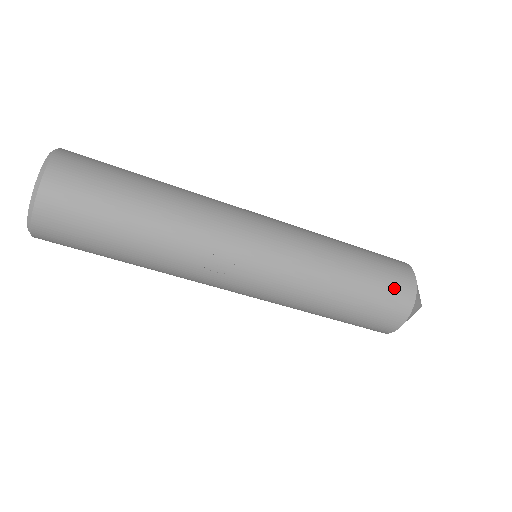
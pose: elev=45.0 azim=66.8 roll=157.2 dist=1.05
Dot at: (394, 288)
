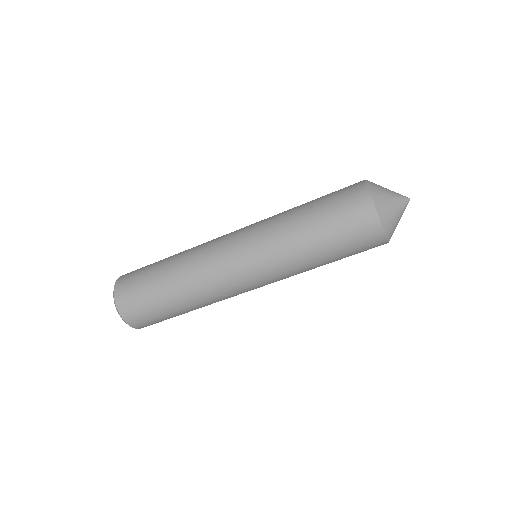
Dot at: (355, 225)
